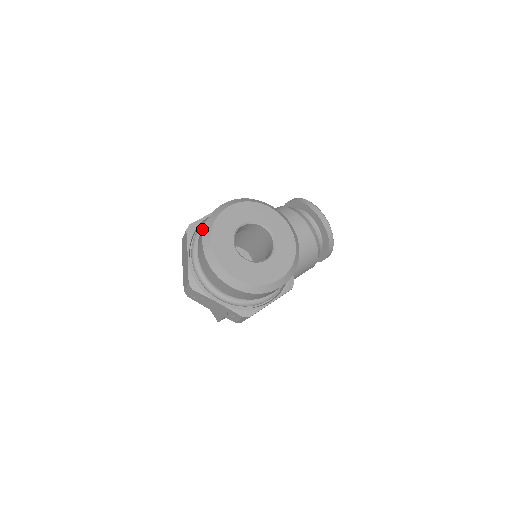
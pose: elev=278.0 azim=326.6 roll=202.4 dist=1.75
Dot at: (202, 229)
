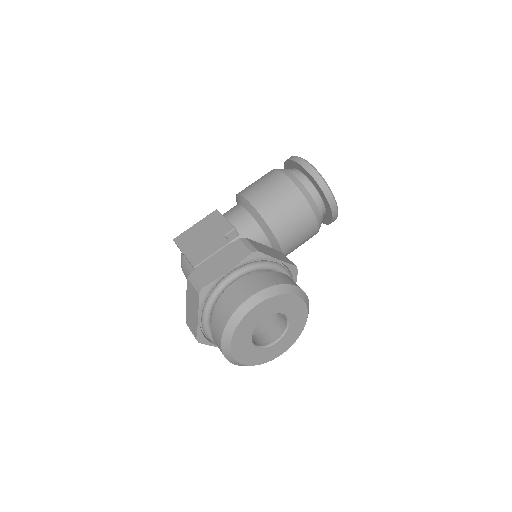
Dot at: (221, 318)
